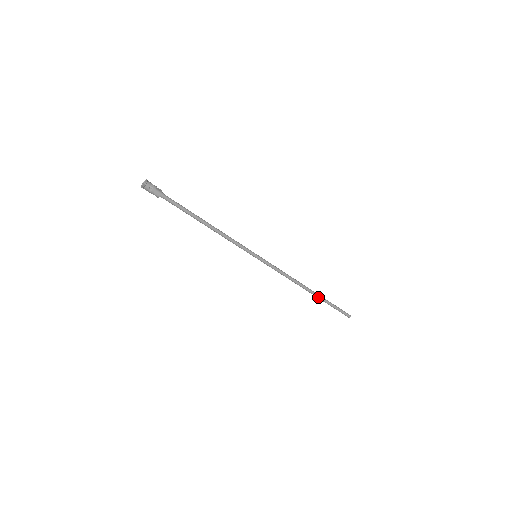
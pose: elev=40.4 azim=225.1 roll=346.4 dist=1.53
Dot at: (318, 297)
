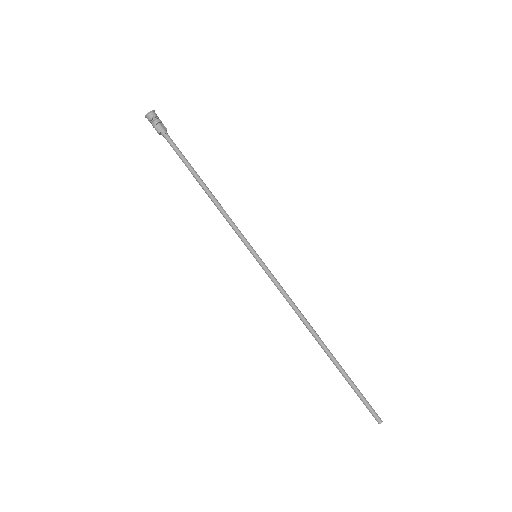
Dot at: (333, 361)
